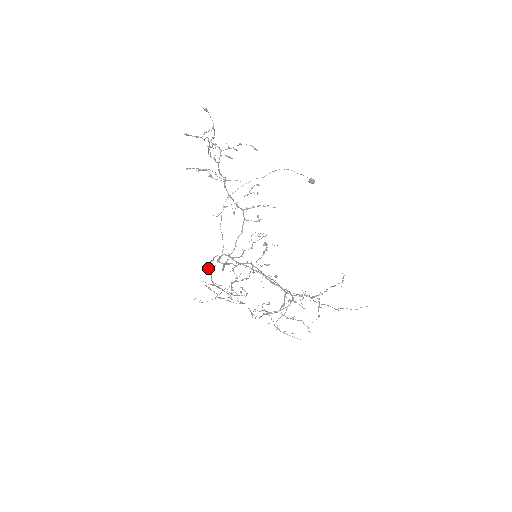
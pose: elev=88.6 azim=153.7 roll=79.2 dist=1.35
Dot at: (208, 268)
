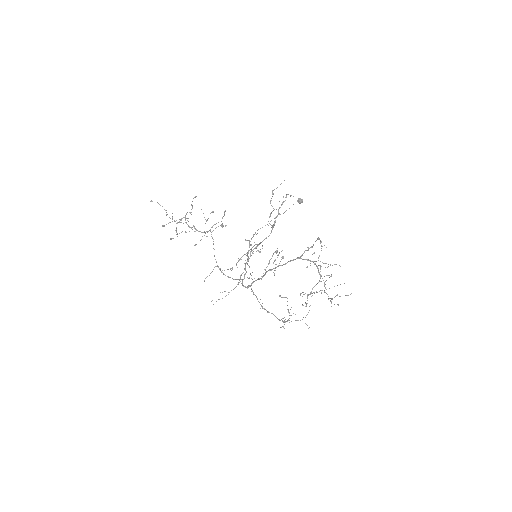
Dot at: (262, 308)
